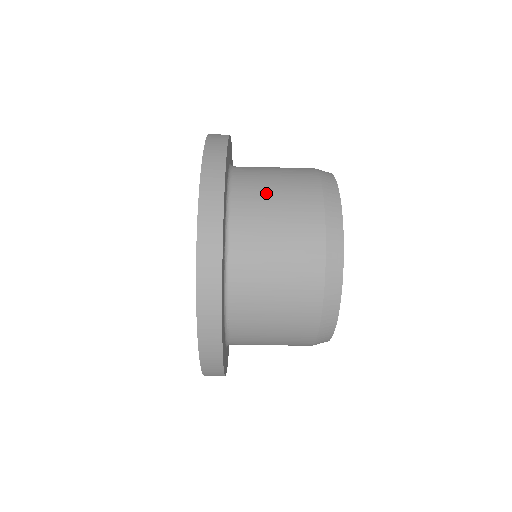
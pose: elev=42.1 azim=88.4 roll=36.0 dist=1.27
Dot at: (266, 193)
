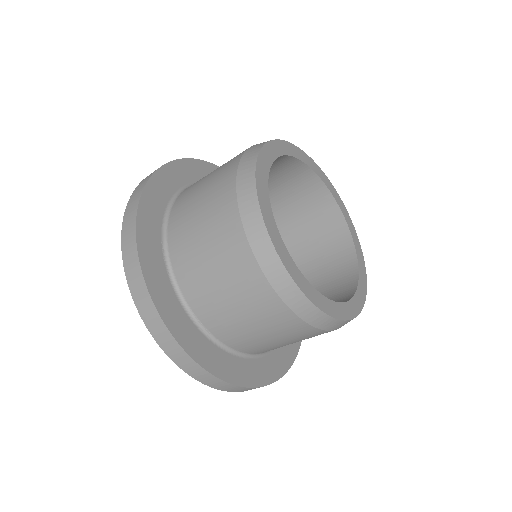
Dot at: (200, 183)
